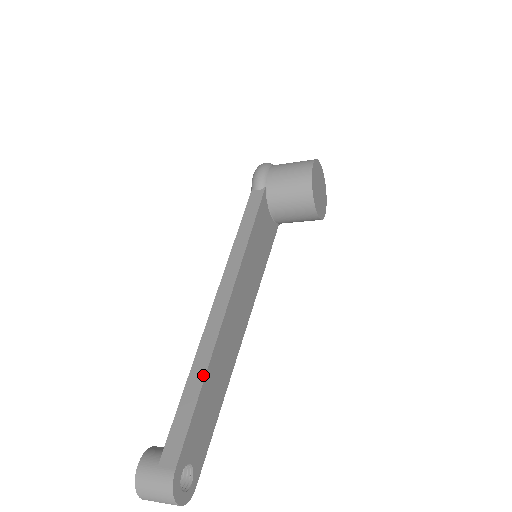
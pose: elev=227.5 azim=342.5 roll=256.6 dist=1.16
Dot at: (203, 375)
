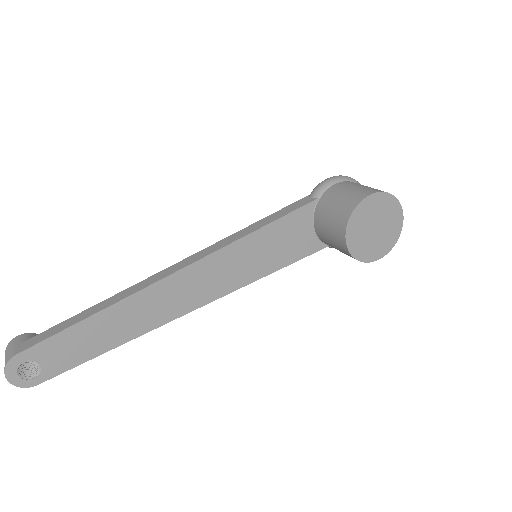
Dot at: (98, 311)
